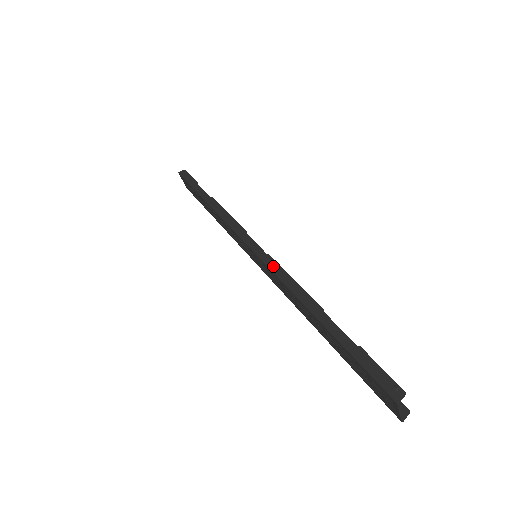
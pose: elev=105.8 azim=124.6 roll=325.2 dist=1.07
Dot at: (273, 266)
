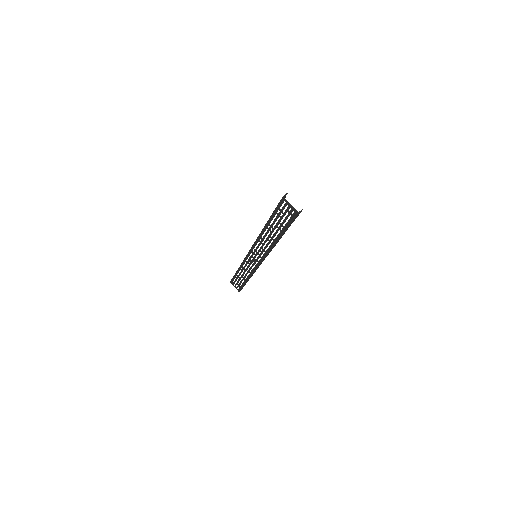
Dot at: occluded
